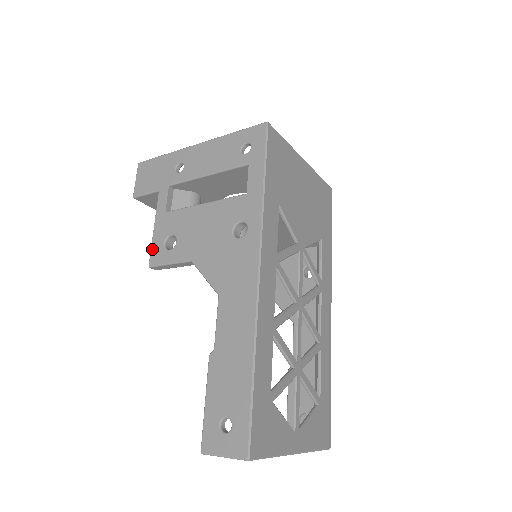
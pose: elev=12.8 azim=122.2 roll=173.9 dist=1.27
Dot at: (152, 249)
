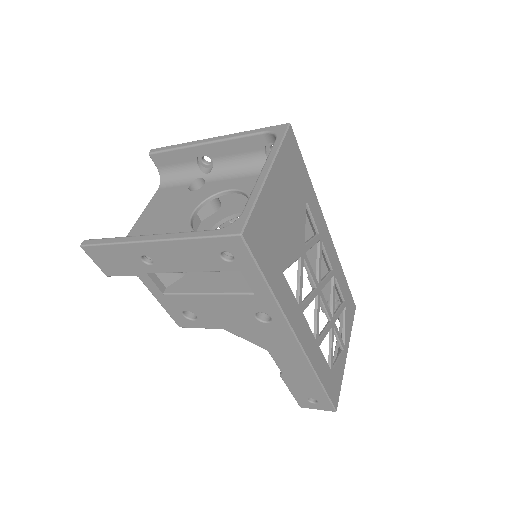
Dot at: (172, 318)
